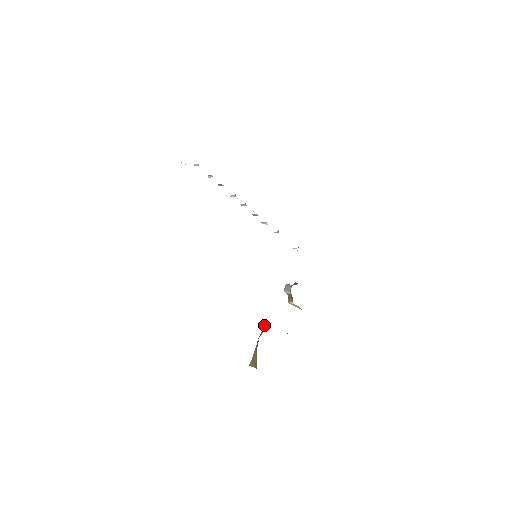
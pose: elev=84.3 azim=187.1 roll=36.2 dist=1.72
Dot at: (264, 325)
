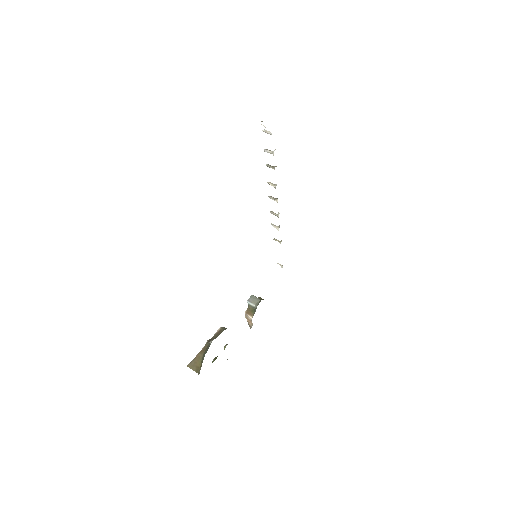
Dot at: (221, 329)
